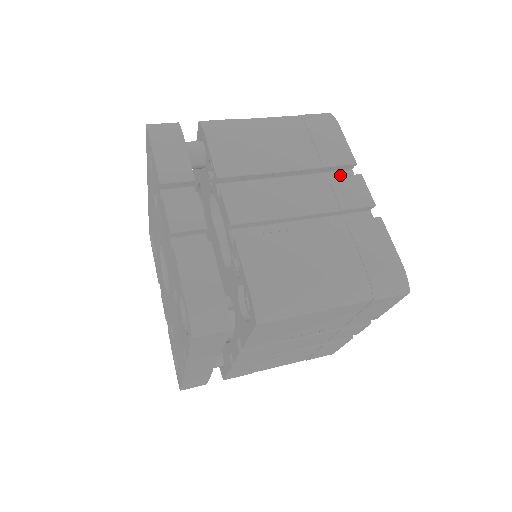
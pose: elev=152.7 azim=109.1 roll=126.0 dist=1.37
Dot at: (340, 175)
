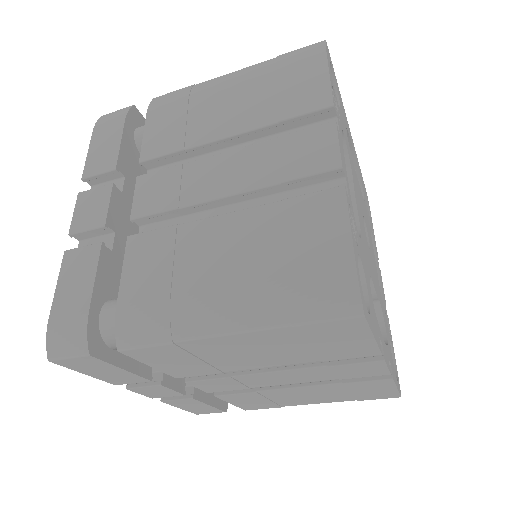
Dot at: occluded
